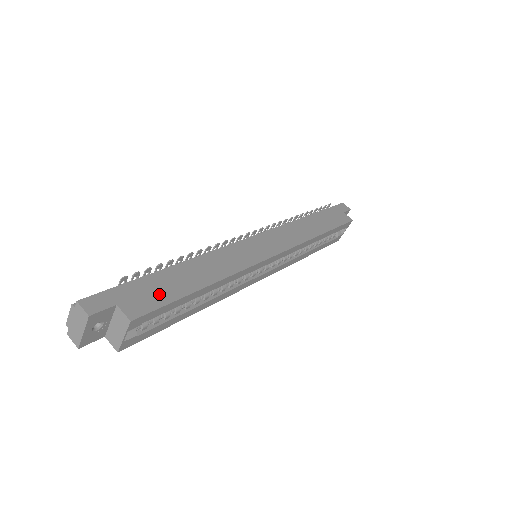
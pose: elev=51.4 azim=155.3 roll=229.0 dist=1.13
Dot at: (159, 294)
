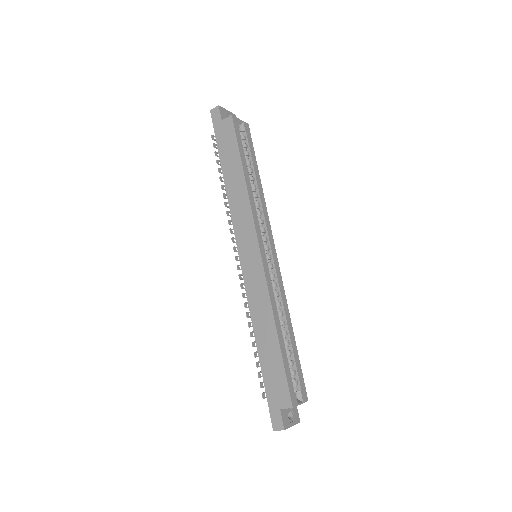
Dot at: (278, 377)
